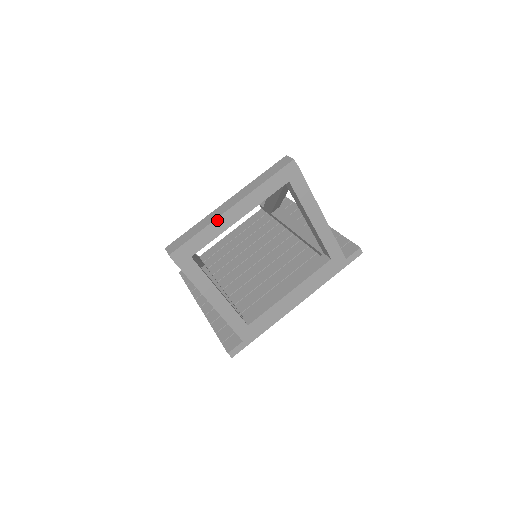
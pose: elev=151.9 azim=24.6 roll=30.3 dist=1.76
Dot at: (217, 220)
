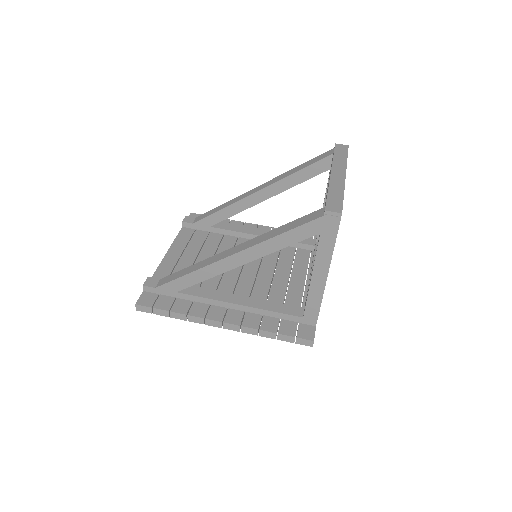
Dot at: (344, 185)
